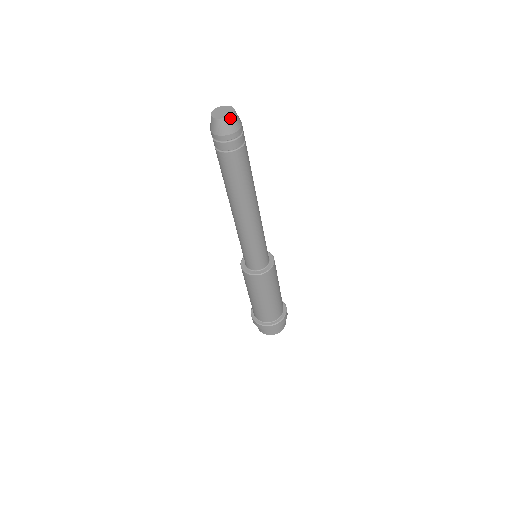
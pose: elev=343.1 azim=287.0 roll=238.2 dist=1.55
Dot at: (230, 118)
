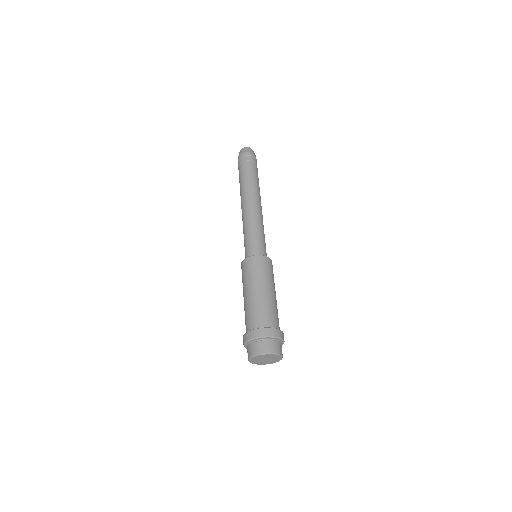
Dot at: (249, 148)
